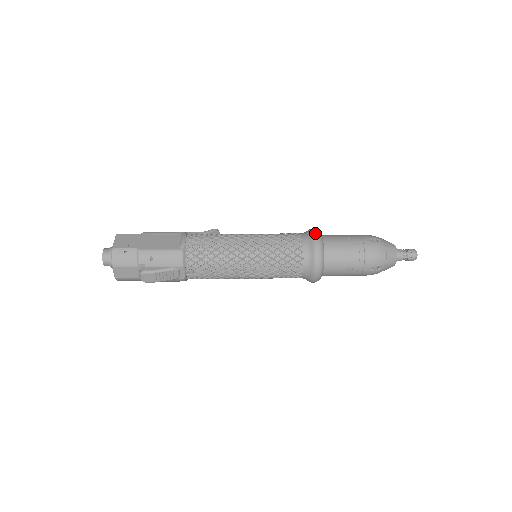
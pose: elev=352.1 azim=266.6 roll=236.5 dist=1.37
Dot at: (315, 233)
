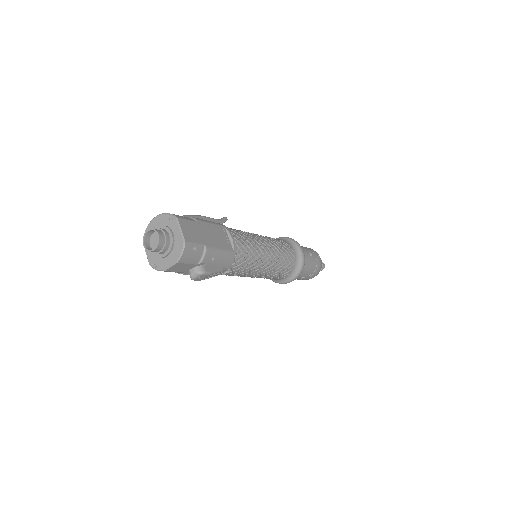
Dot at: (301, 248)
